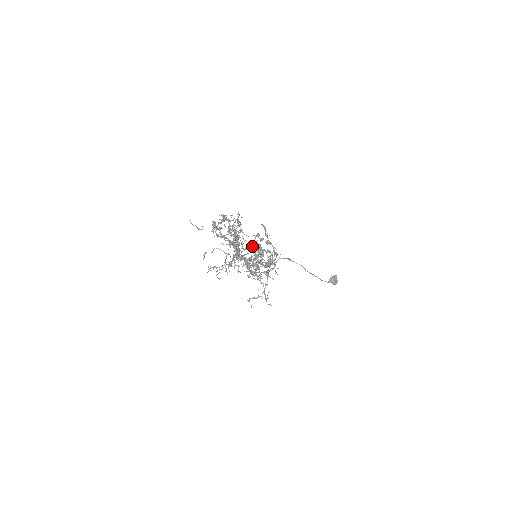
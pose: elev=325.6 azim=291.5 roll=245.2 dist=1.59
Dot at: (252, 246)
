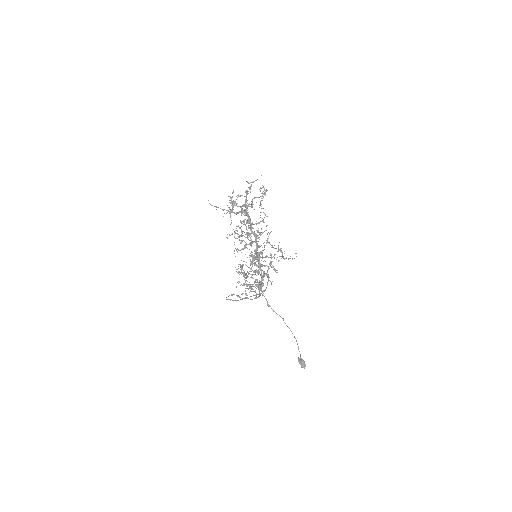
Dot at: (237, 282)
